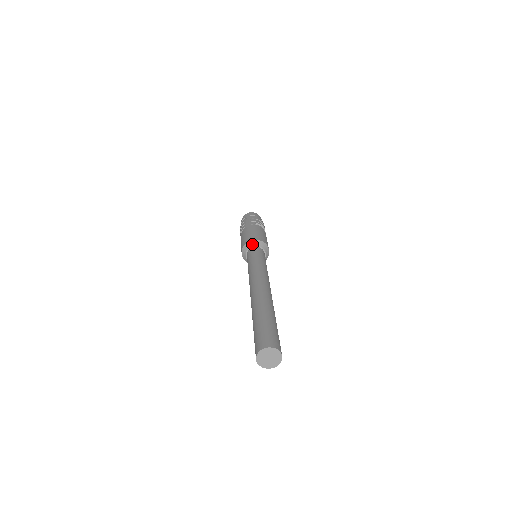
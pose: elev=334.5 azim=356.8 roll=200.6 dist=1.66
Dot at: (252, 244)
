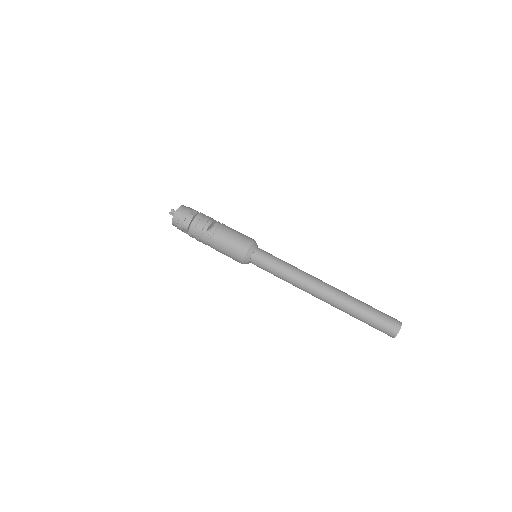
Dot at: (248, 258)
